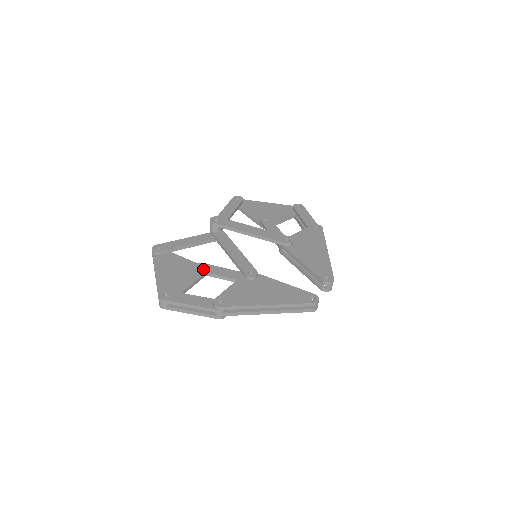
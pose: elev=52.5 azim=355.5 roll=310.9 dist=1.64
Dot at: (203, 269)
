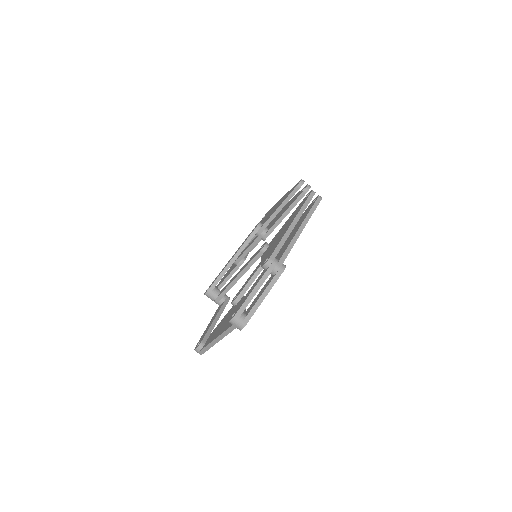
Dot at: (237, 295)
